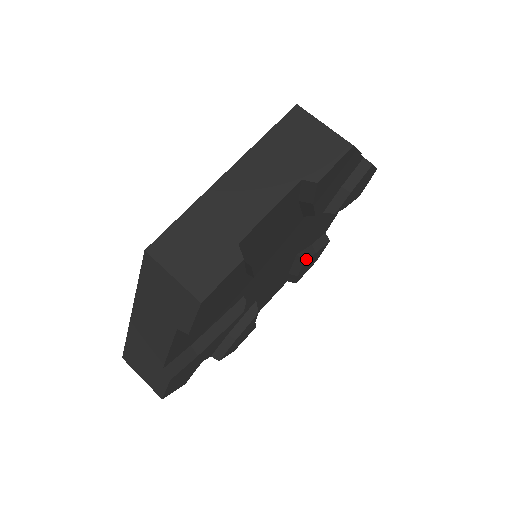
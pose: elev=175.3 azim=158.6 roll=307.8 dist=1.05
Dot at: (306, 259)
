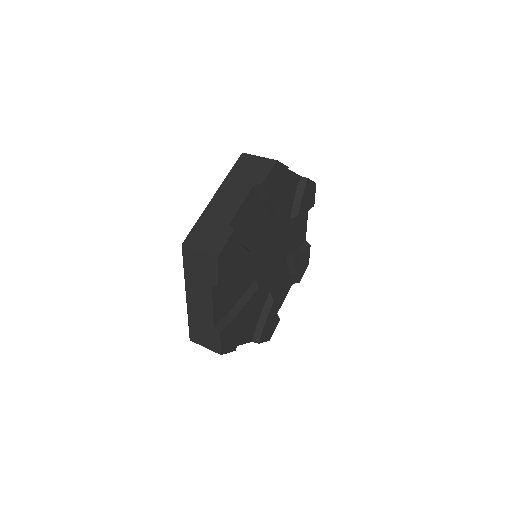
Dot at: (295, 257)
